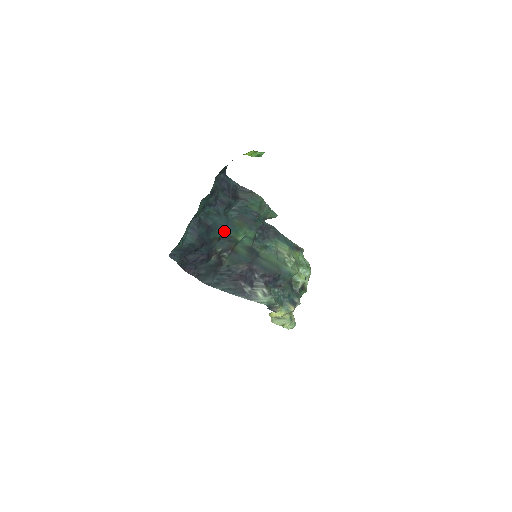
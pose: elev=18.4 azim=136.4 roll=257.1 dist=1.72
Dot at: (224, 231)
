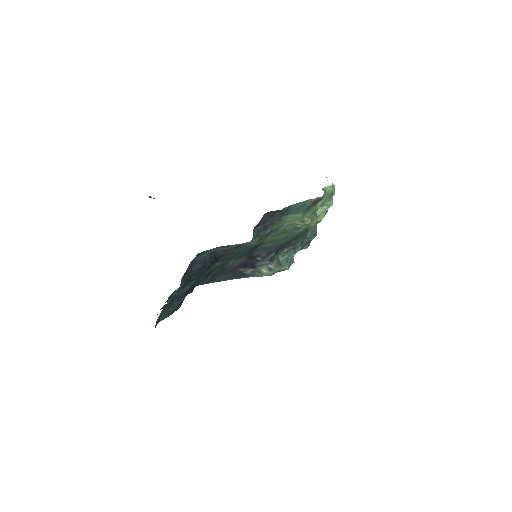
Dot at: occluded
